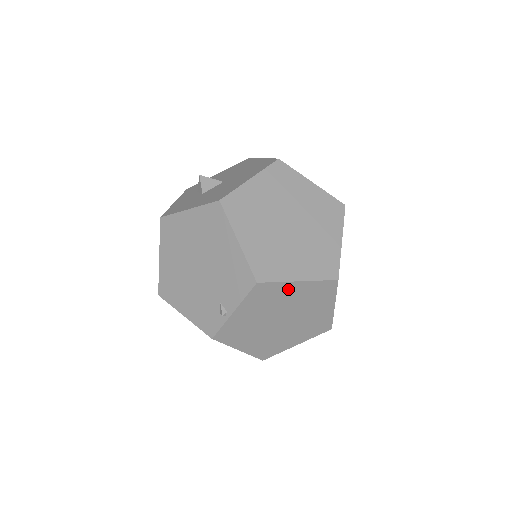
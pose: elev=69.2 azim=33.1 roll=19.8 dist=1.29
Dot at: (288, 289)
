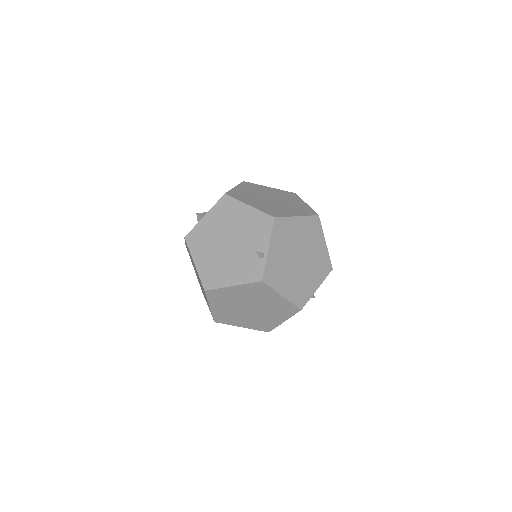
Dot at: (294, 224)
